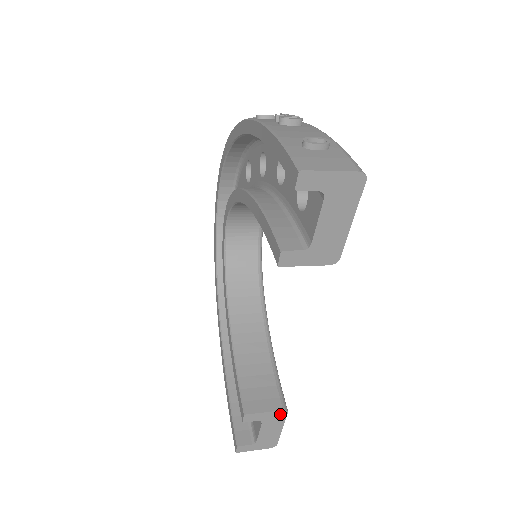
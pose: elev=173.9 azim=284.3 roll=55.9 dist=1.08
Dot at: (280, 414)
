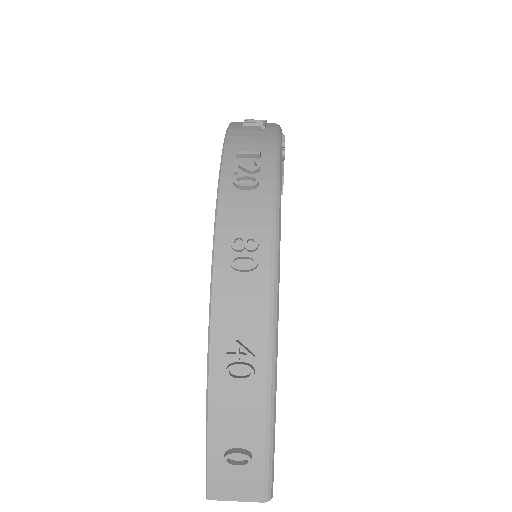
Dot at: occluded
